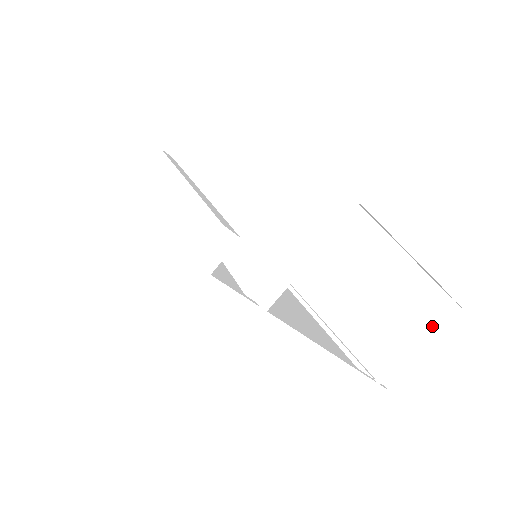
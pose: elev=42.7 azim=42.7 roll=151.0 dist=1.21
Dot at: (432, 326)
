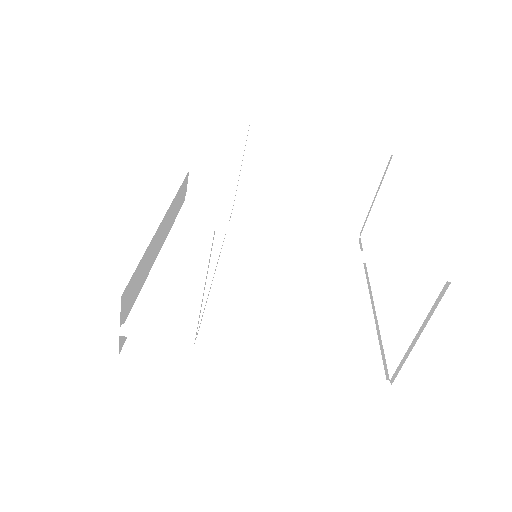
Dot at: (435, 318)
